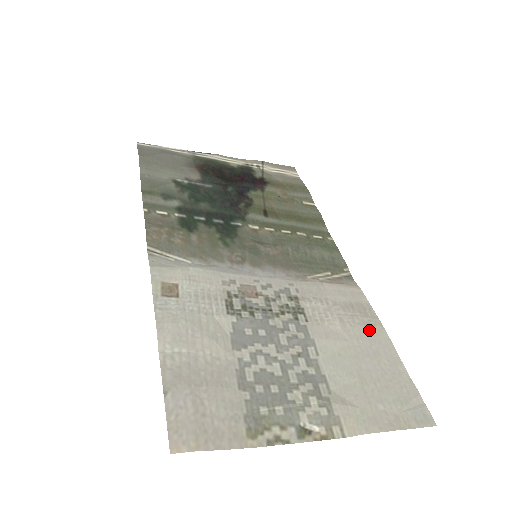
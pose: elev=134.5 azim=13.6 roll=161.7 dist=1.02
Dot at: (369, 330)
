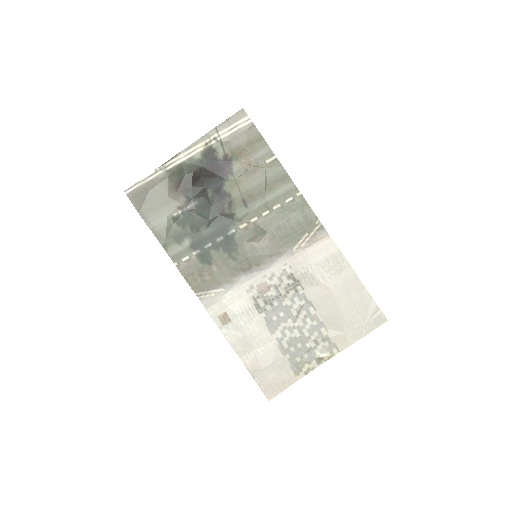
Dot at: (342, 275)
